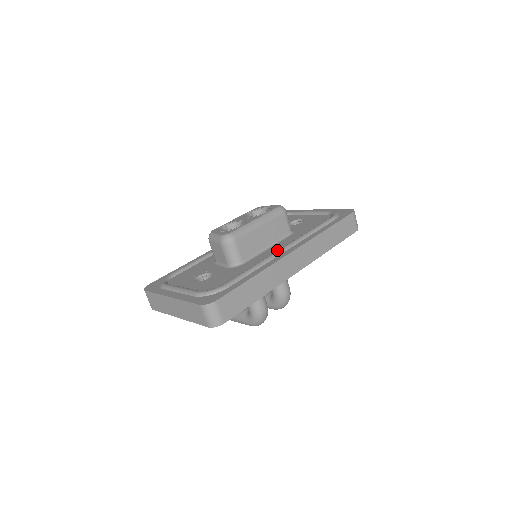
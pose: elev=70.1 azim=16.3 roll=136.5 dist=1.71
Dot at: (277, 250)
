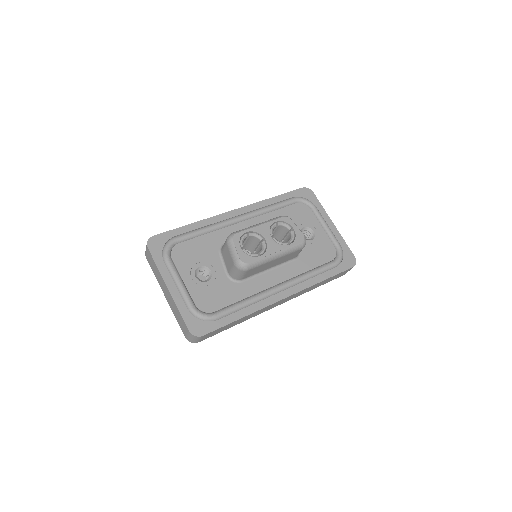
Dot at: (274, 283)
